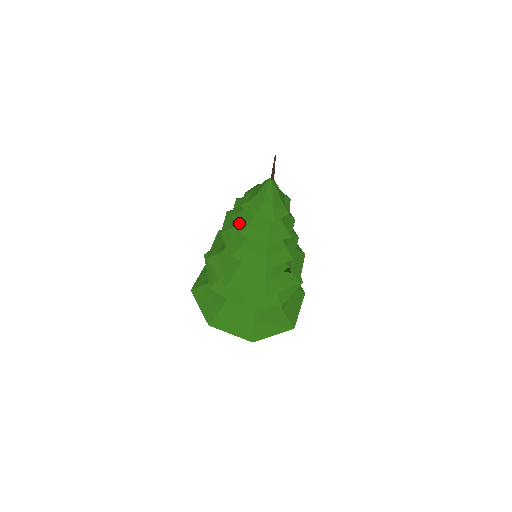
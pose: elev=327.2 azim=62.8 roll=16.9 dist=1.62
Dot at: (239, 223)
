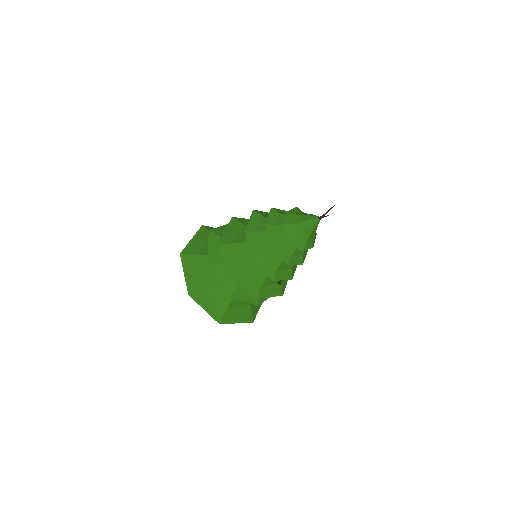
Dot at: (271, 235)
